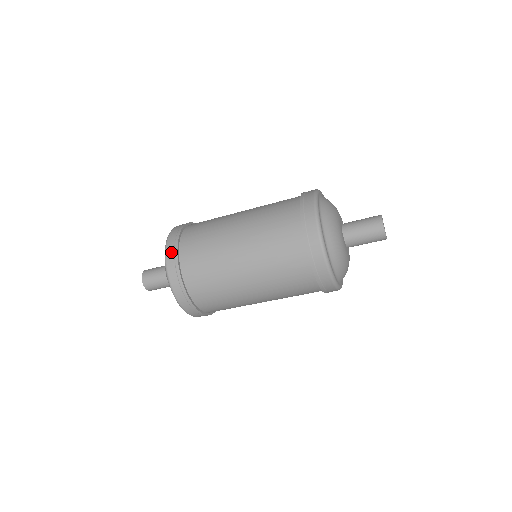
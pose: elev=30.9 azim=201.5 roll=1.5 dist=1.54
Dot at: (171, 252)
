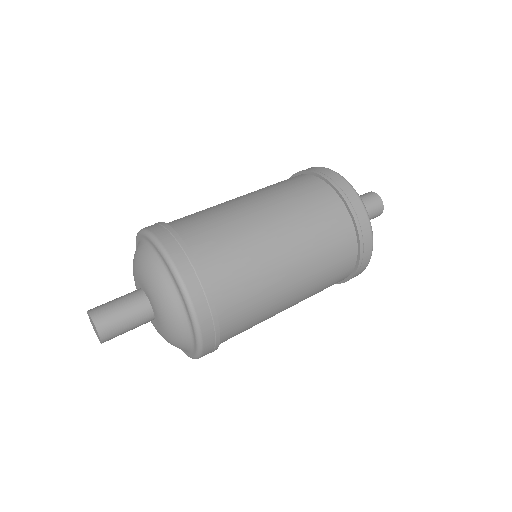
Dot at: (165, 234)
